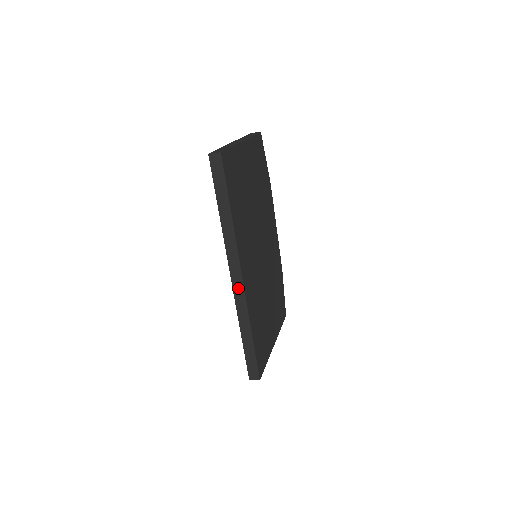
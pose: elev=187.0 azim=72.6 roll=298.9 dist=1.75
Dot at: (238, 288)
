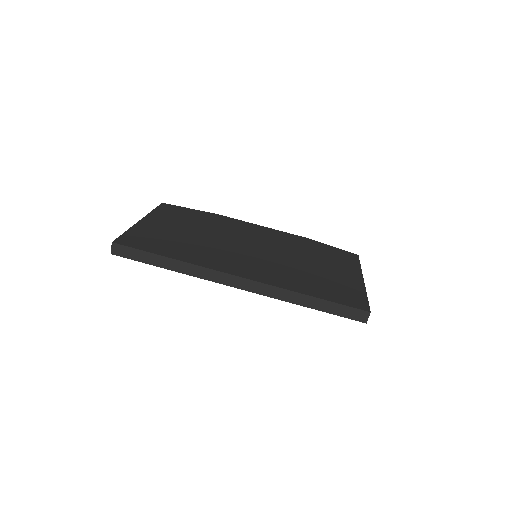
Dot at: (250, 286)
